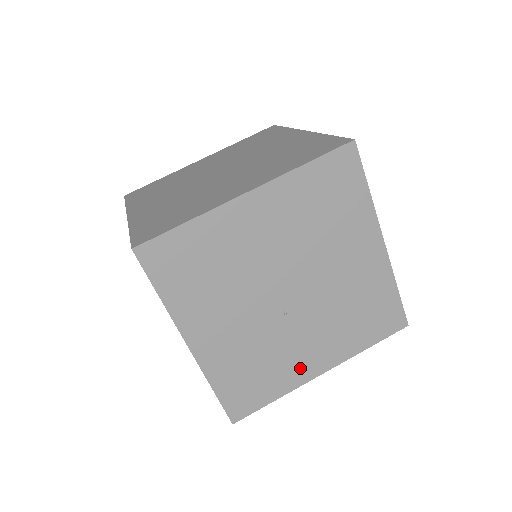
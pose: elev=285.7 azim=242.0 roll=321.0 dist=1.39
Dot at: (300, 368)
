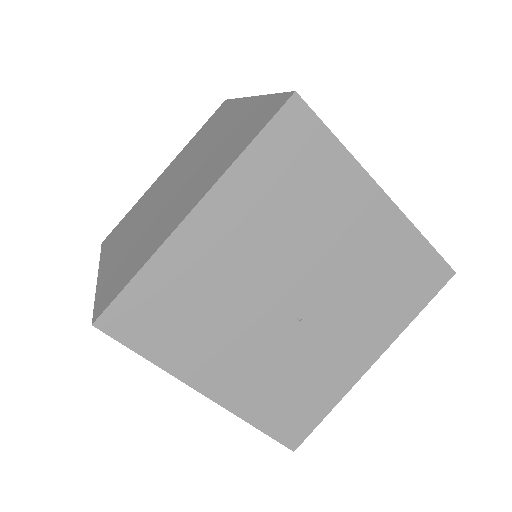
Dot at: (344, 368)
